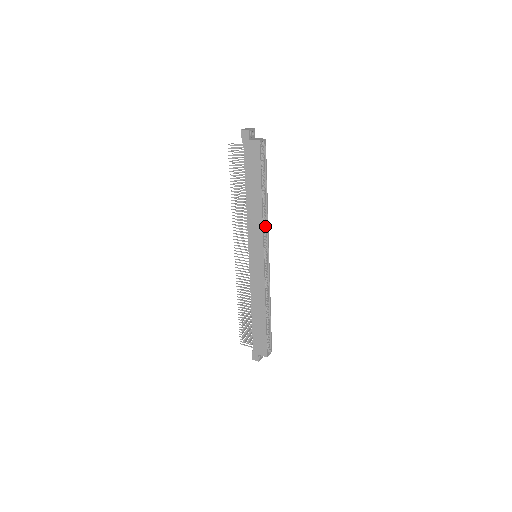
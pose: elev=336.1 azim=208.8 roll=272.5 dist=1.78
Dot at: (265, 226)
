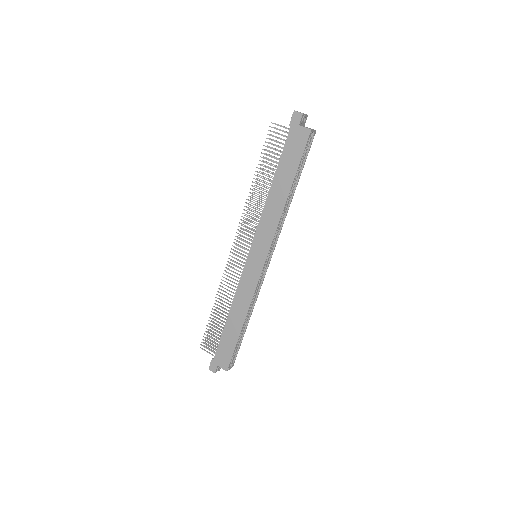
Dot at: (279, 226)
